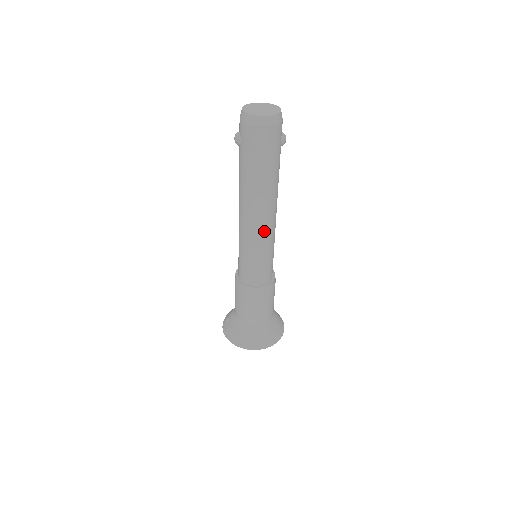
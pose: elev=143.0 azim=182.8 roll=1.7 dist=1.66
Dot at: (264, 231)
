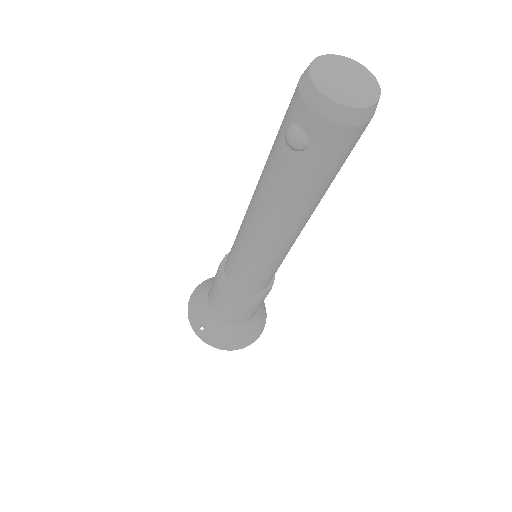
Dot at: occluded
